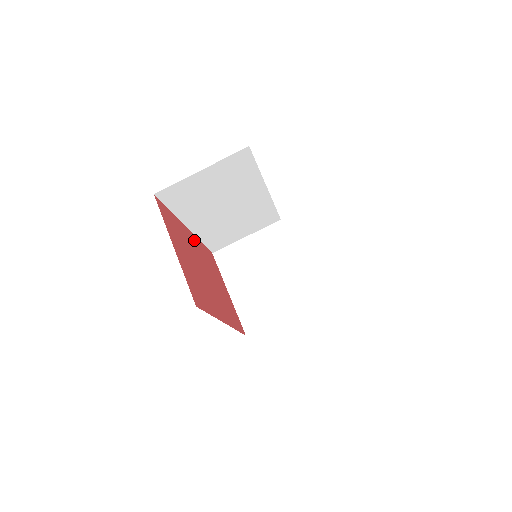
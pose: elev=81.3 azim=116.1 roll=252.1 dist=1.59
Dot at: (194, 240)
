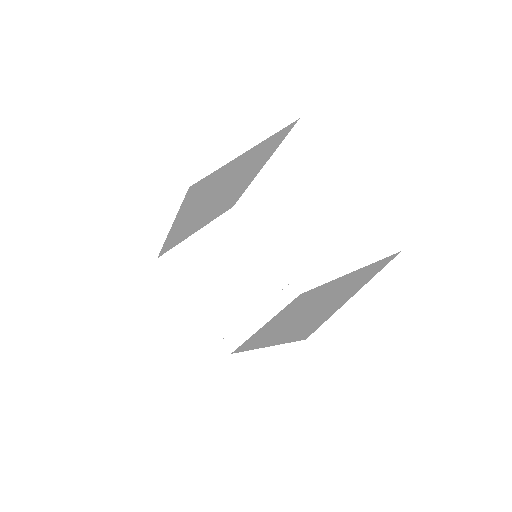
Dot at: occluded
